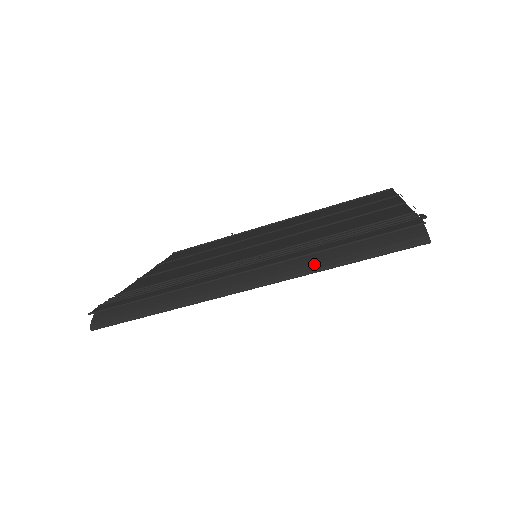
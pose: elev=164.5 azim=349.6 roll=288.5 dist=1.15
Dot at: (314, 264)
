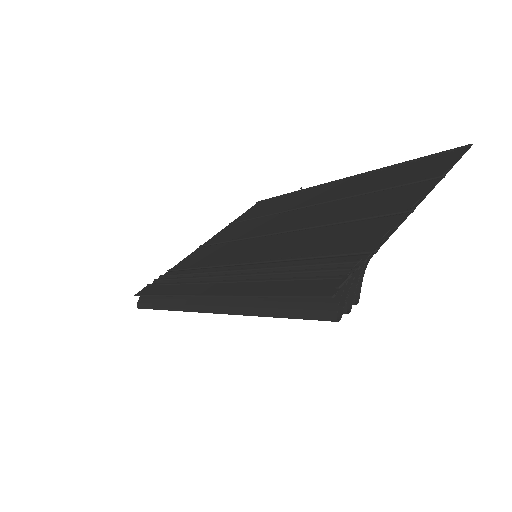
Dot at: (249, 306)
